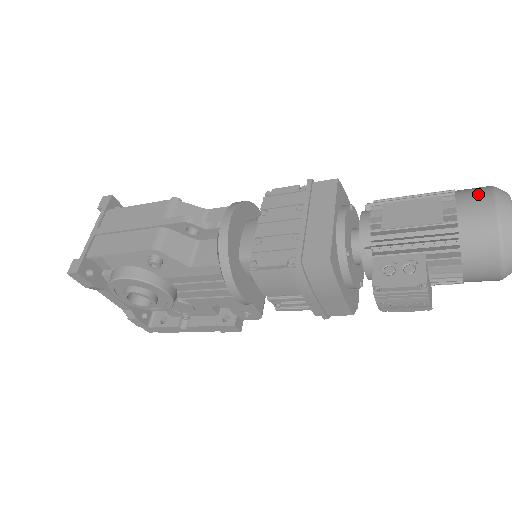
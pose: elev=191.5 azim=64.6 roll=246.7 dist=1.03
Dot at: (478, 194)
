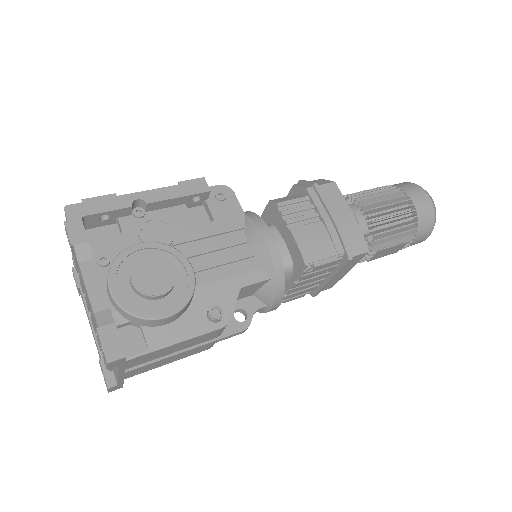
Dot at: (425, 235)
